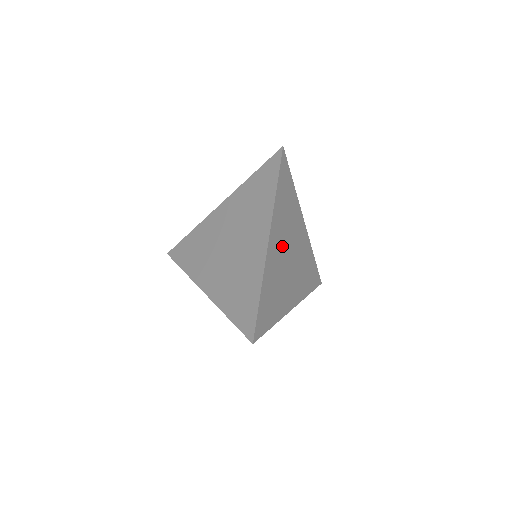
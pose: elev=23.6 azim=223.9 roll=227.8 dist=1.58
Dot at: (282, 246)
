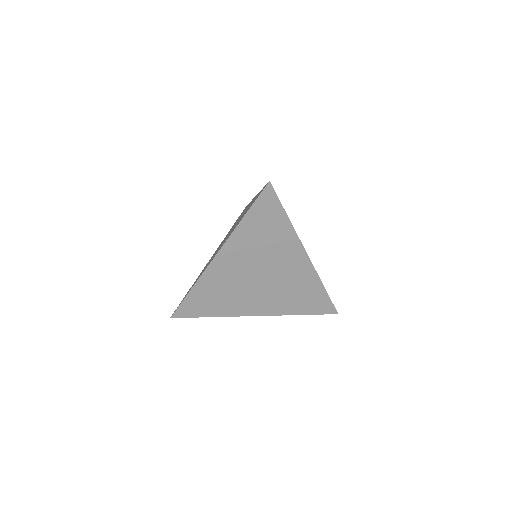
Dot at: occluded
